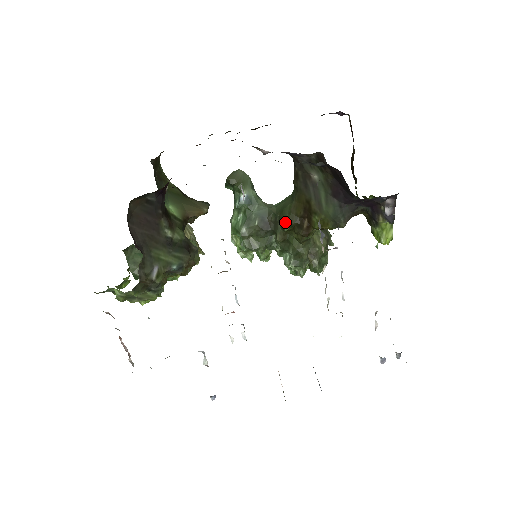
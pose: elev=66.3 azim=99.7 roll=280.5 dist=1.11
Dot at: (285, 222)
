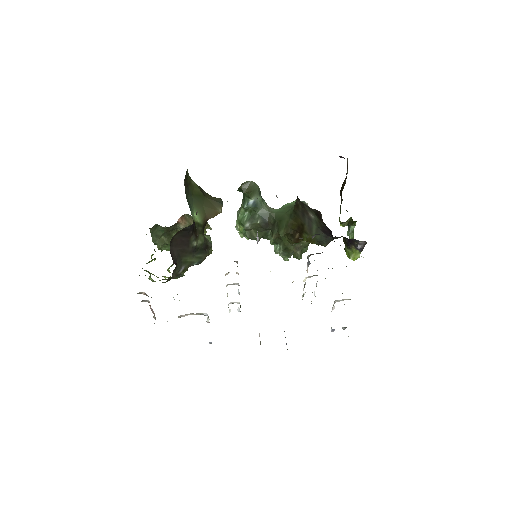
Dot at: (282, 230)
